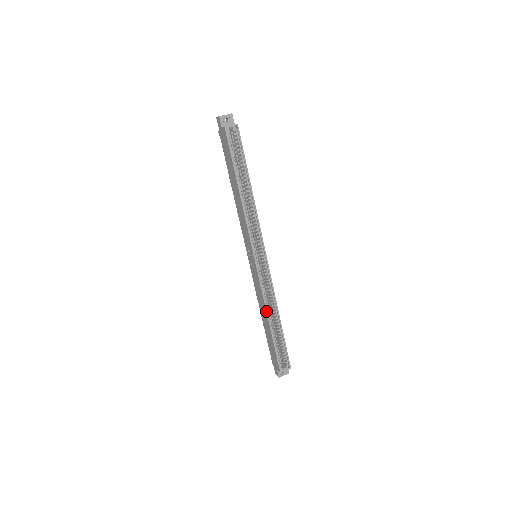
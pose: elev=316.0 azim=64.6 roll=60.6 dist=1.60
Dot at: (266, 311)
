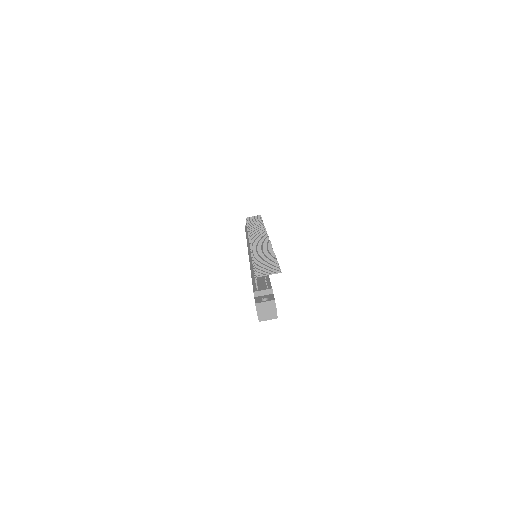
Dot at: occluded
